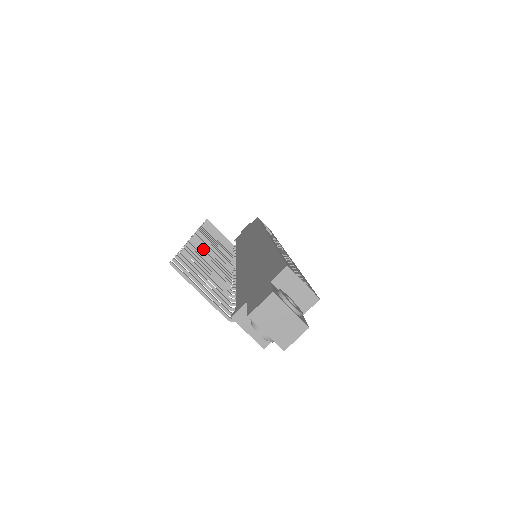
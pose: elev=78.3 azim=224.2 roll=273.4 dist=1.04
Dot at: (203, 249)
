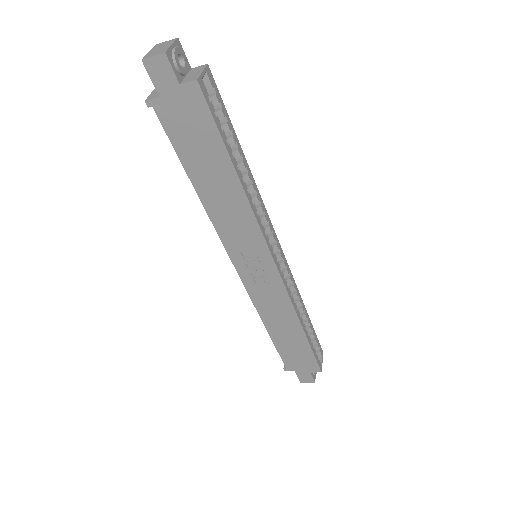
Dot at: occluded
